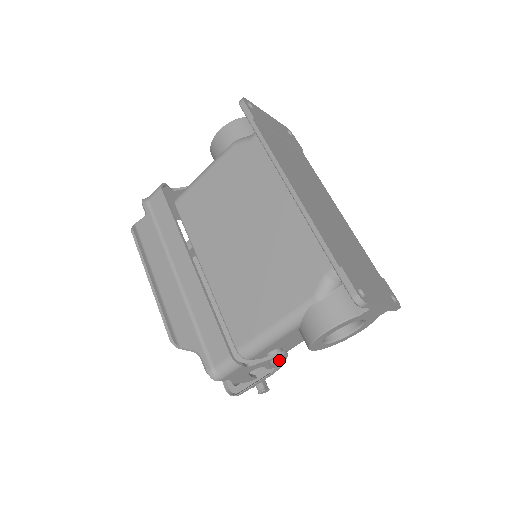
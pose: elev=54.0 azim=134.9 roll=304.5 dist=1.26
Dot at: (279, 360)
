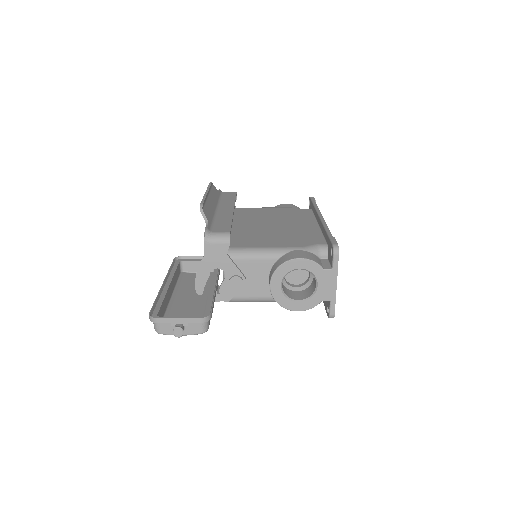
Dot at: (240, 278)
